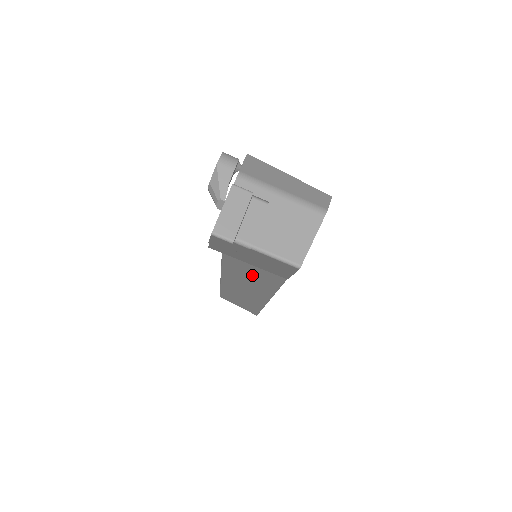
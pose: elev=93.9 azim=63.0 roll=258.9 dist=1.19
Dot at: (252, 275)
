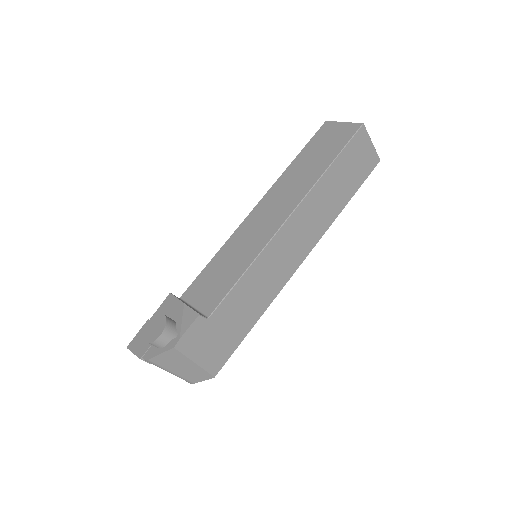
Dot at: occluded
